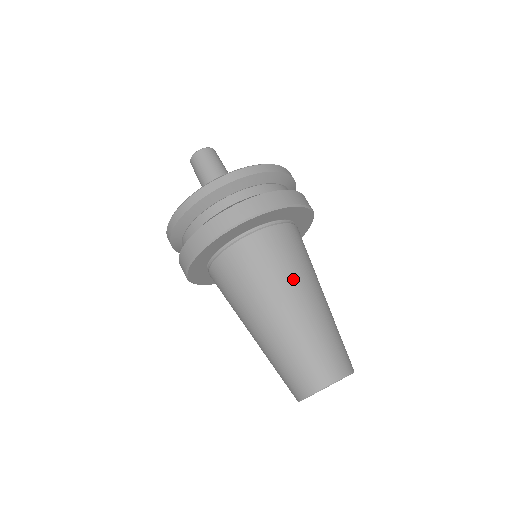
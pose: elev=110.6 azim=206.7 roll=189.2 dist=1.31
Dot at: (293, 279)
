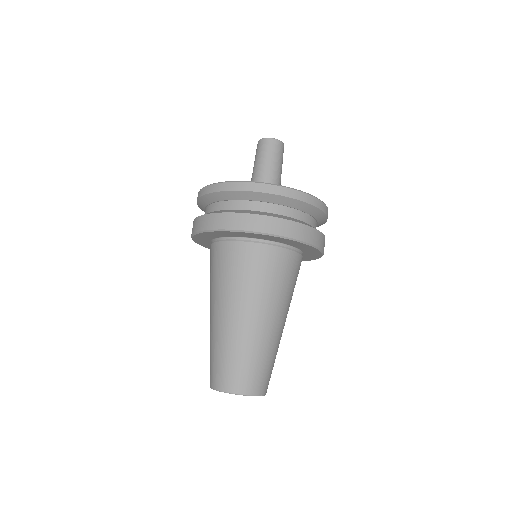
Dot at: (223, 294)
